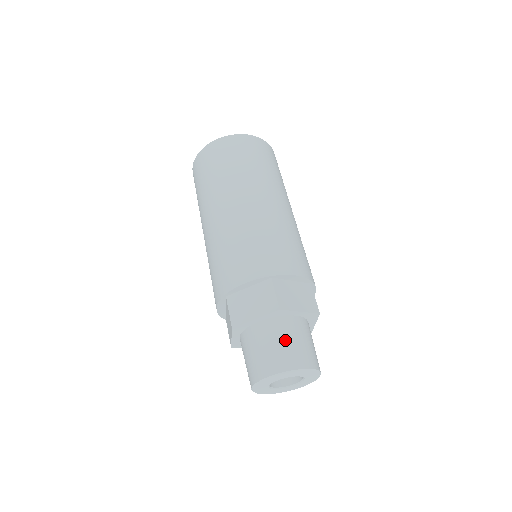
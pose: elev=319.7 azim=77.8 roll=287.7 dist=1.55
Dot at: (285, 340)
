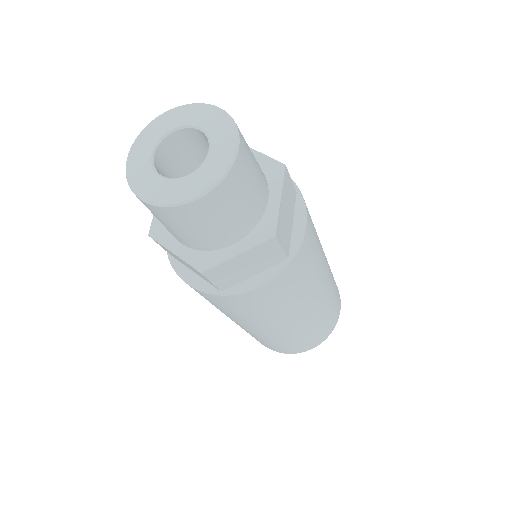
Dot at: occluded
